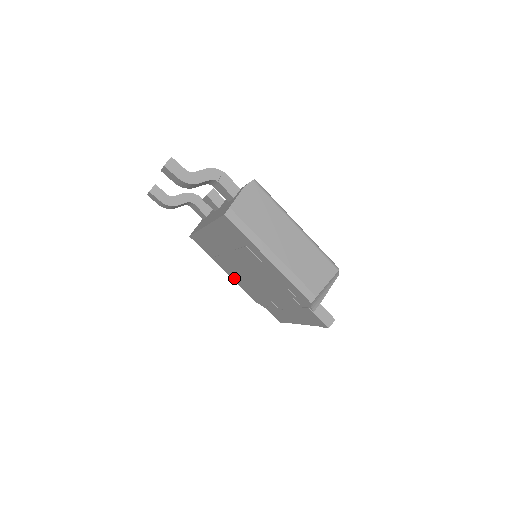
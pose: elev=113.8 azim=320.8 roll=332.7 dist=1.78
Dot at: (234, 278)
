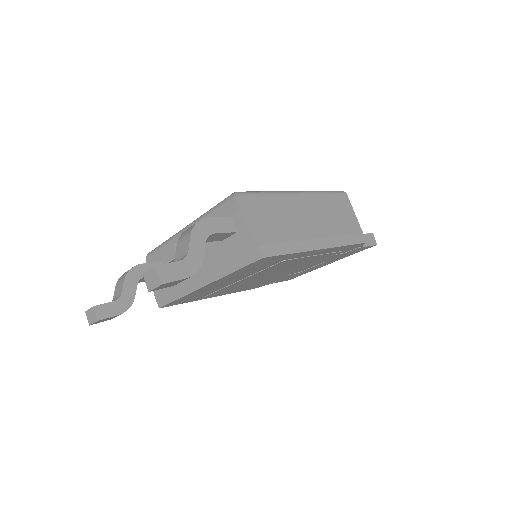
Dot at: occluded
